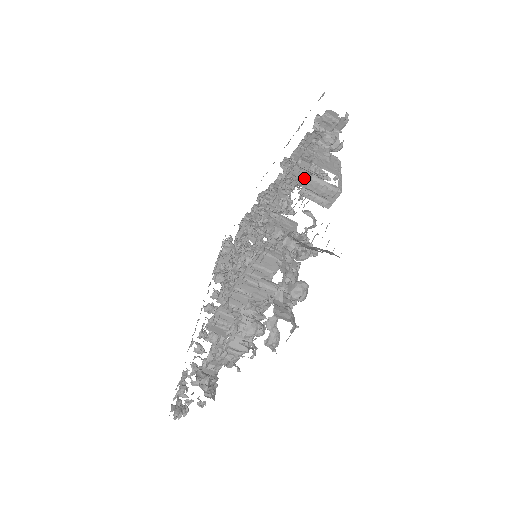
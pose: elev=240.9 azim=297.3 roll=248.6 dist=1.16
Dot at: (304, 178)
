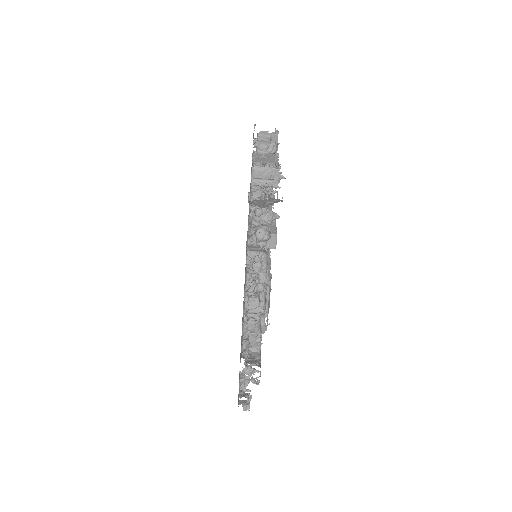
Dot at: occluded
